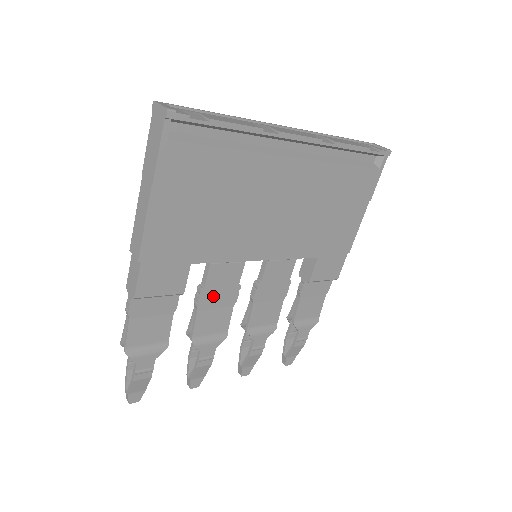
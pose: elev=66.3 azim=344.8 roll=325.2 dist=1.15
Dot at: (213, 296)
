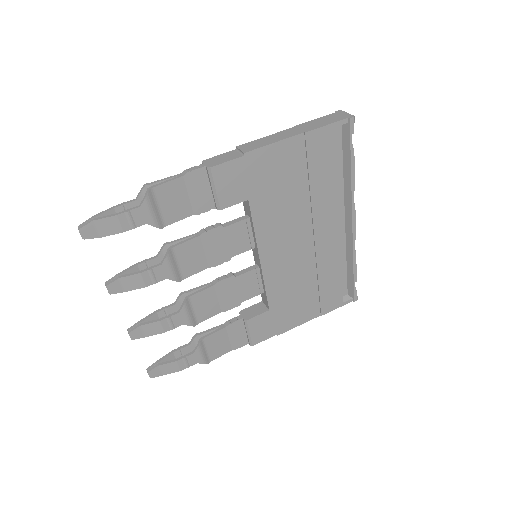
Dot at: (216, 241)
